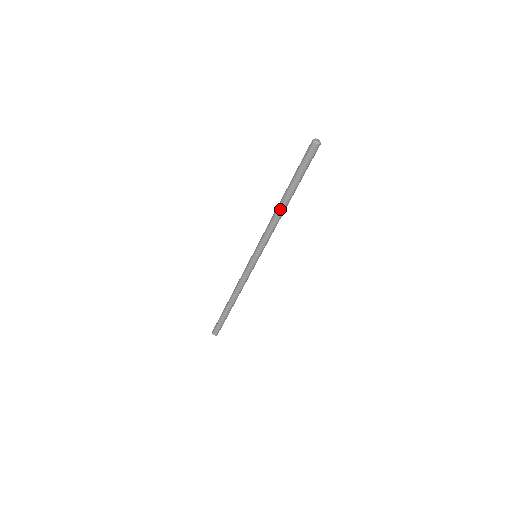
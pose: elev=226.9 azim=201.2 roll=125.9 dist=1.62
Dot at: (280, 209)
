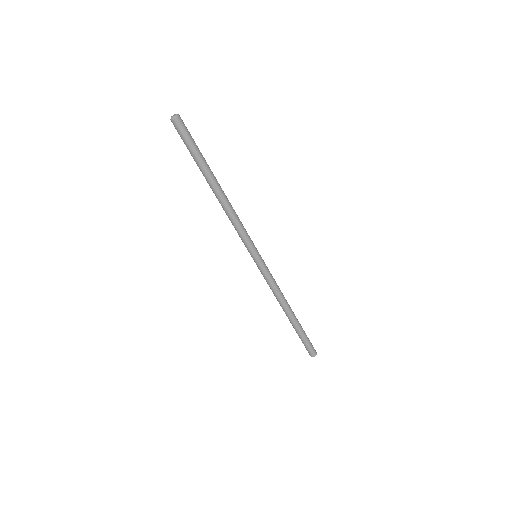
Dot at: (217, 198)
